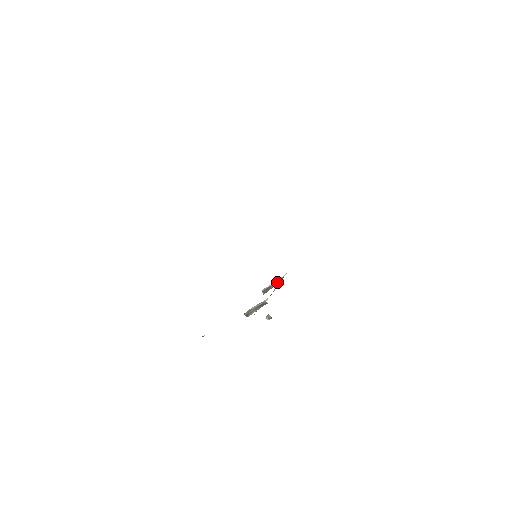
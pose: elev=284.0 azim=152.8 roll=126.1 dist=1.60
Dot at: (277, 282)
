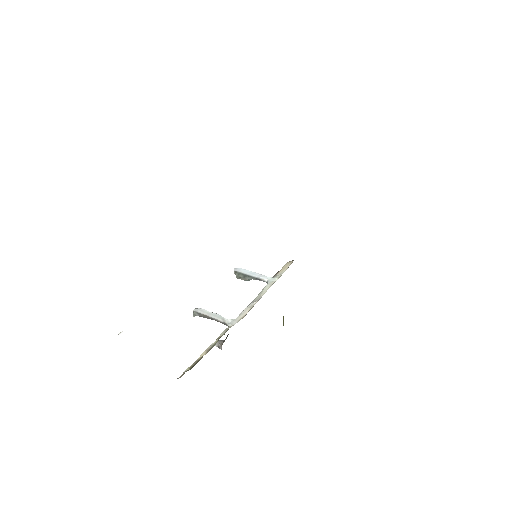
Dot at: (259, 279)
